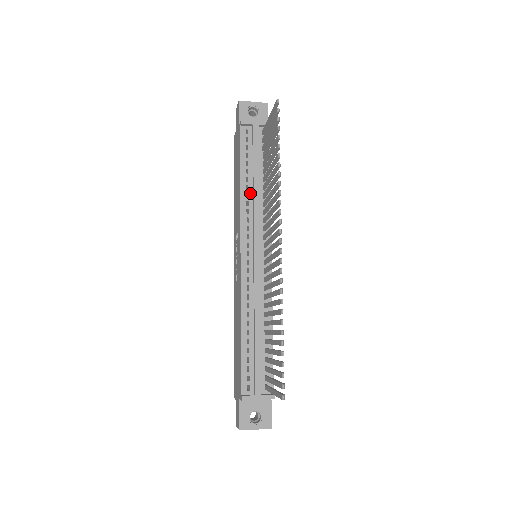
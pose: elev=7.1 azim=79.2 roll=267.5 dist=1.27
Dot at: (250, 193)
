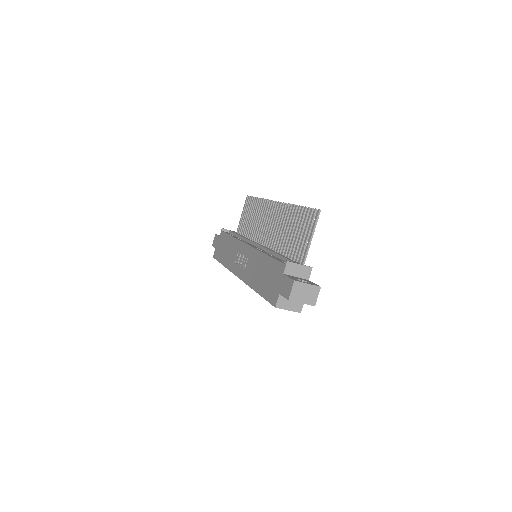
Dot at: occluded
